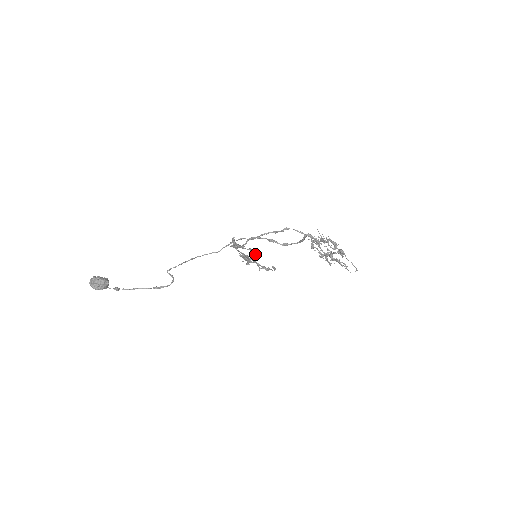
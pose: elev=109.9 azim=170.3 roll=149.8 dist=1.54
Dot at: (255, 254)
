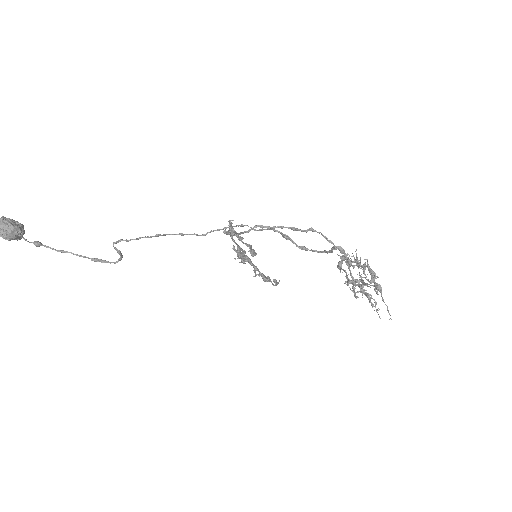
Dot at: (254, 255)
